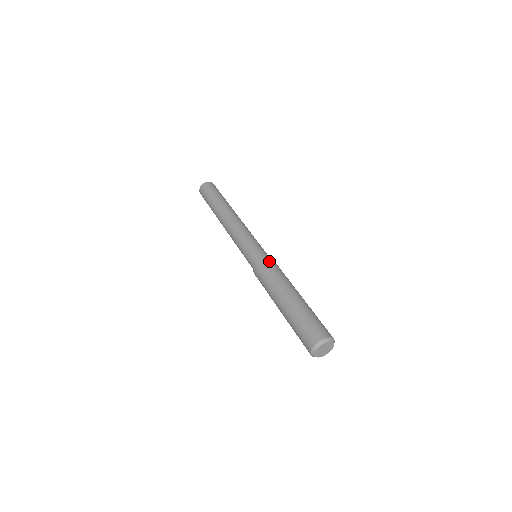
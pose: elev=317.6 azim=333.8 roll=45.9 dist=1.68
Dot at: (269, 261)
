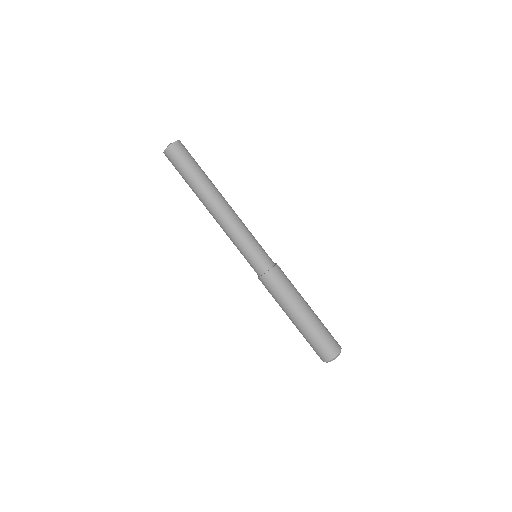
Dot at: (271, 276)
